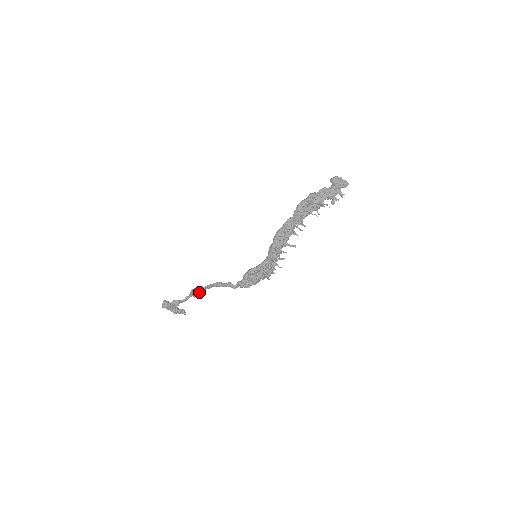
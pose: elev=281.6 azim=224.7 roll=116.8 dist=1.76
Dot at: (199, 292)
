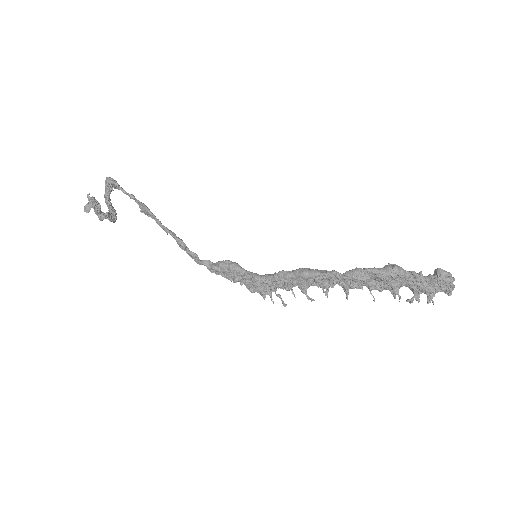
Dot at: (151, 216)
